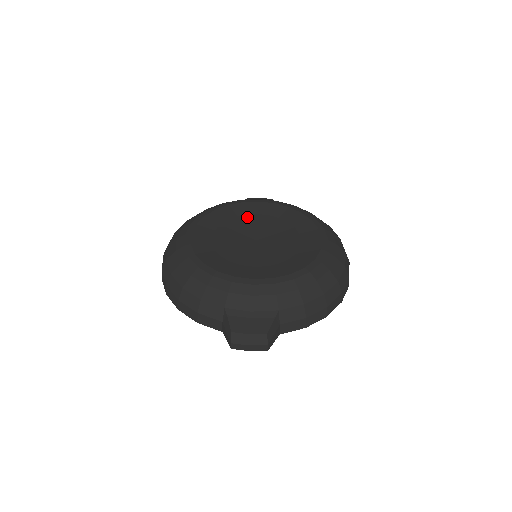
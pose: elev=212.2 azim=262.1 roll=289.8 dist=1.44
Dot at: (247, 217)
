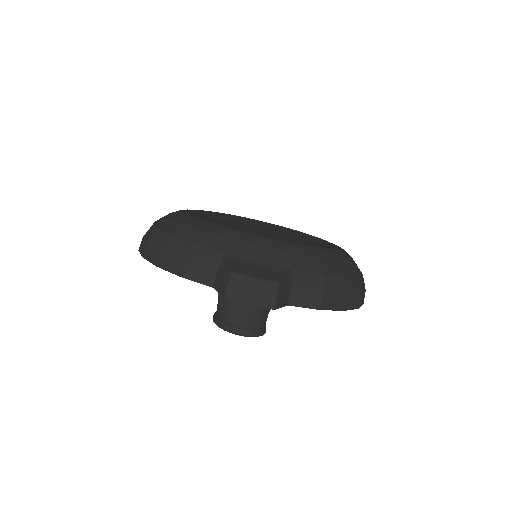
Dot at: (250, 224)
